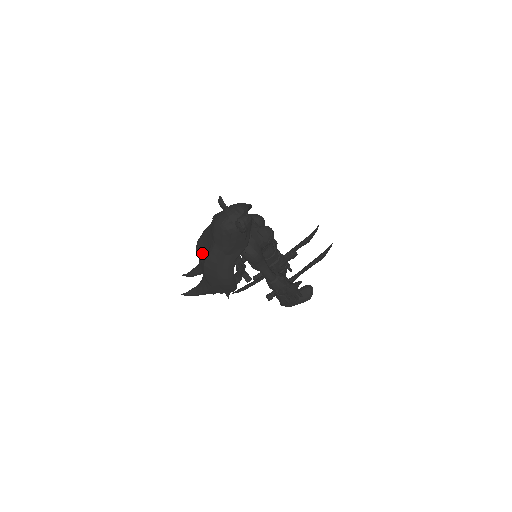
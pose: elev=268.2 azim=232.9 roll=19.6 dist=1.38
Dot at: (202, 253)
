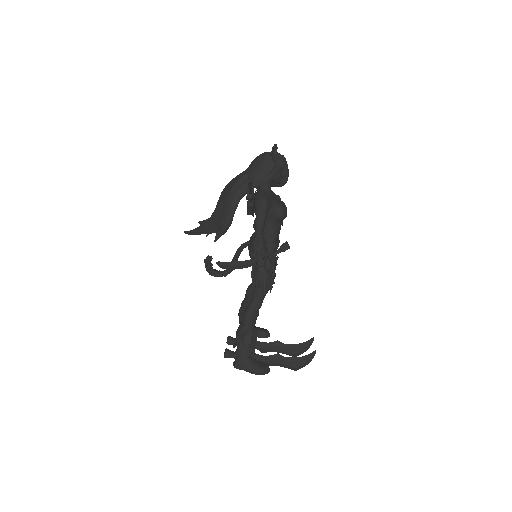
Dot at: occluded
